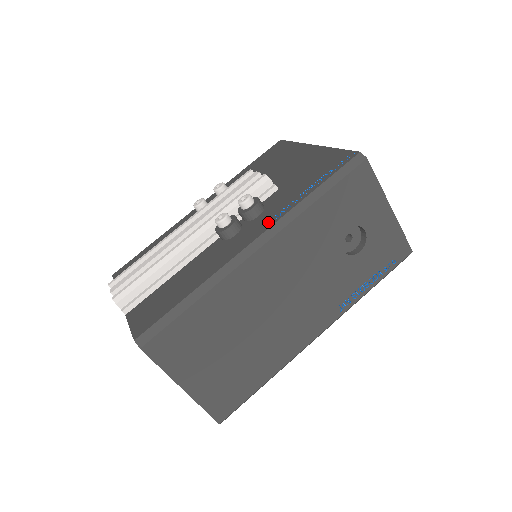
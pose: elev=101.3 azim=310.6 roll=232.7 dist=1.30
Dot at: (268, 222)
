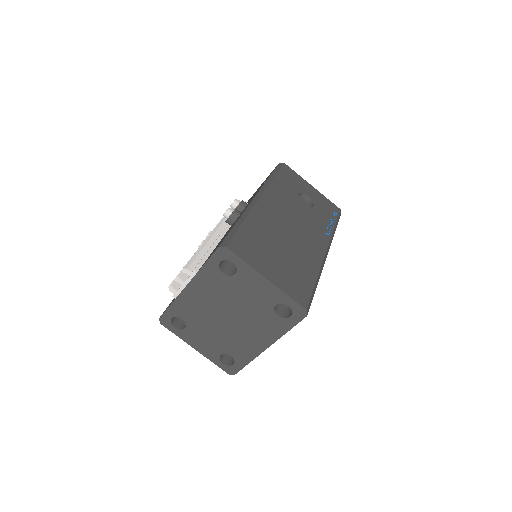
Dot at: occluded
